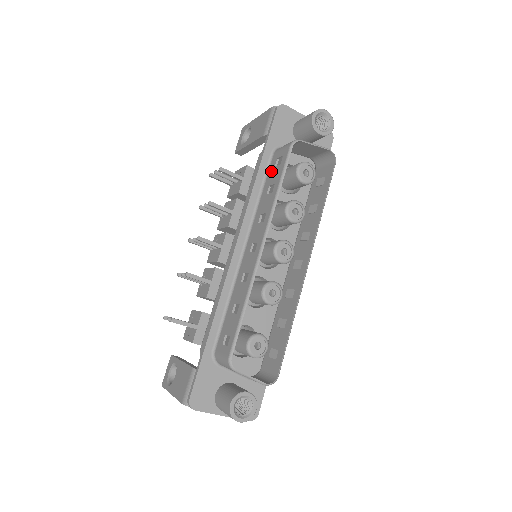
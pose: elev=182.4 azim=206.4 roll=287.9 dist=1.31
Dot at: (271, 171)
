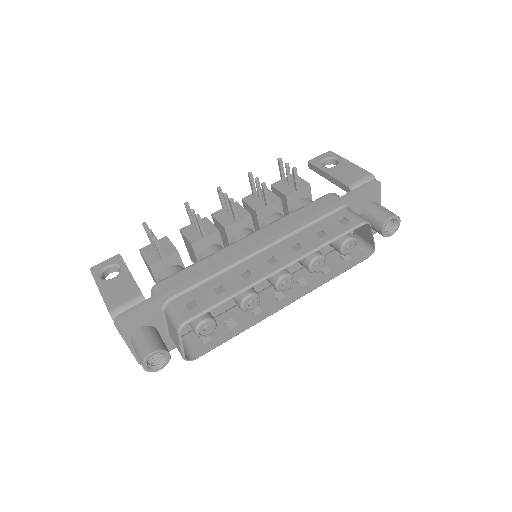
Dot at: (331, 219)
